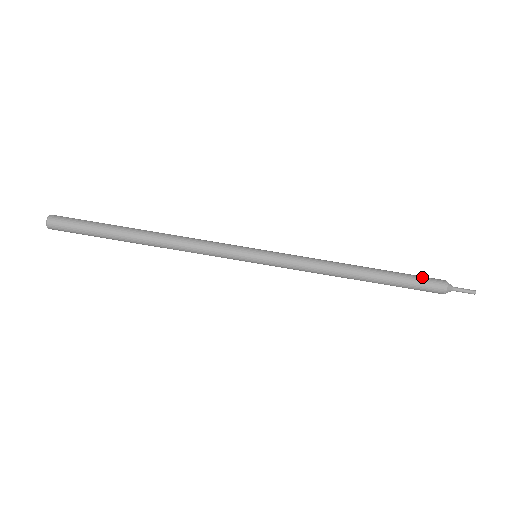
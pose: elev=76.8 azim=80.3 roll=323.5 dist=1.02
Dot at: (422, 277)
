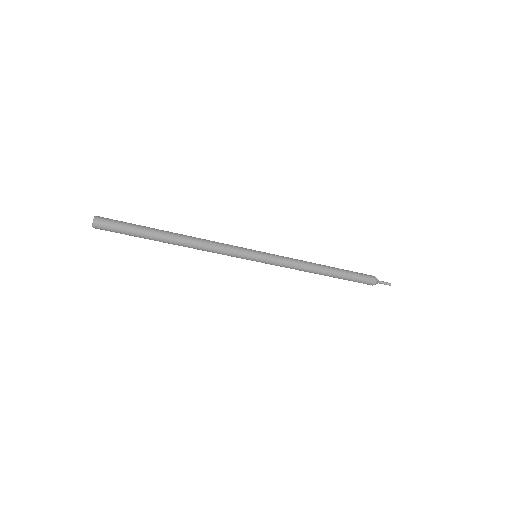
Dot at: (362, 279)
